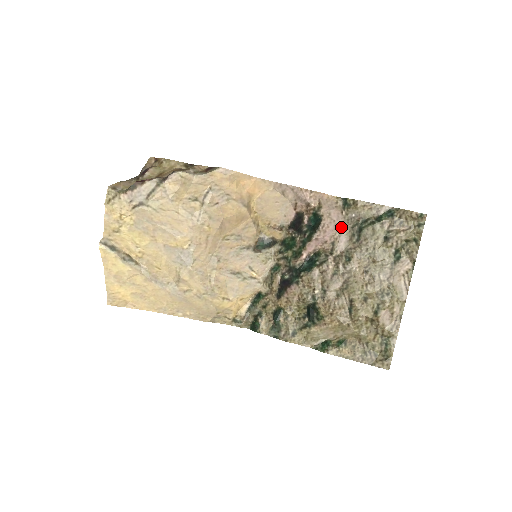
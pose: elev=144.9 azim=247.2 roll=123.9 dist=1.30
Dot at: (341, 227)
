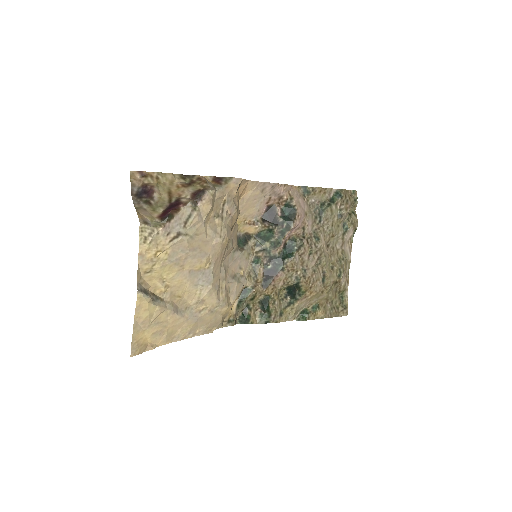
Dot at: (307, 213)
